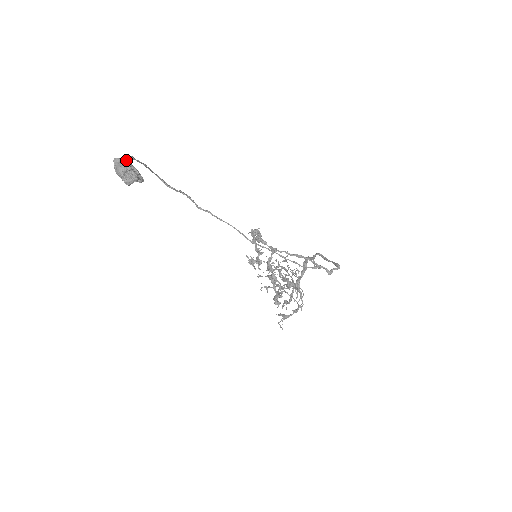
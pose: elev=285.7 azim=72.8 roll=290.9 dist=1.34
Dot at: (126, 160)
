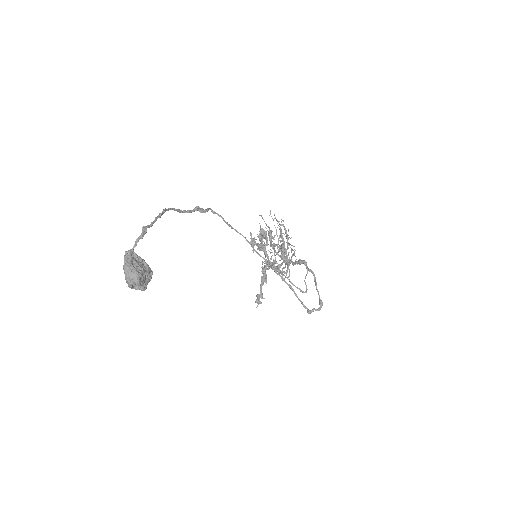
Dot at: (137, 274)
